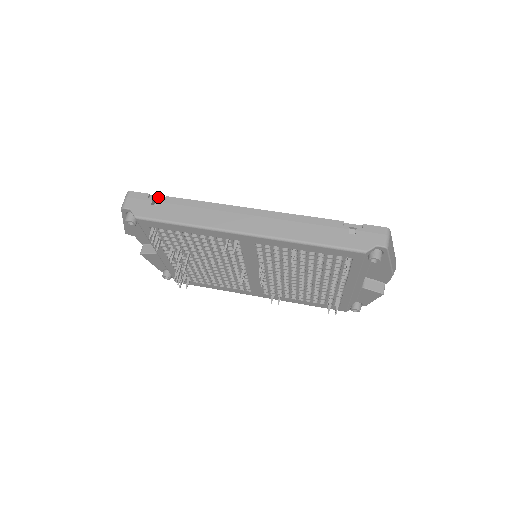
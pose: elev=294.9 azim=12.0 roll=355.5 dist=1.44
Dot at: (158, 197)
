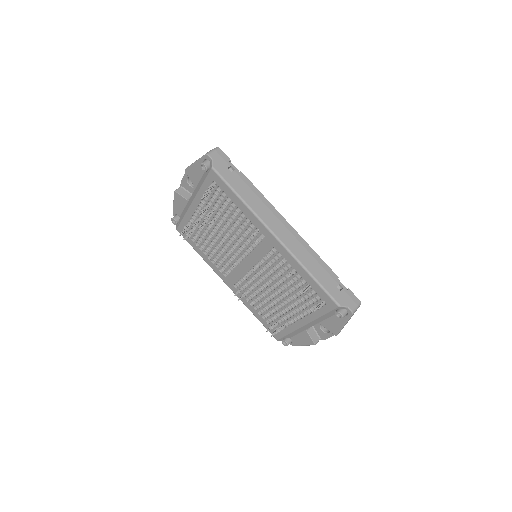
Dot at: (235, 167)
